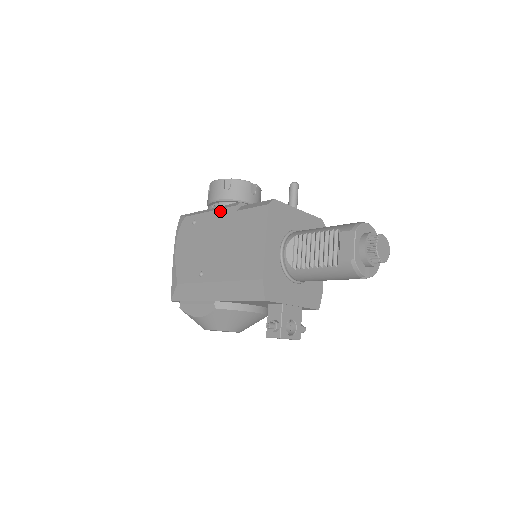
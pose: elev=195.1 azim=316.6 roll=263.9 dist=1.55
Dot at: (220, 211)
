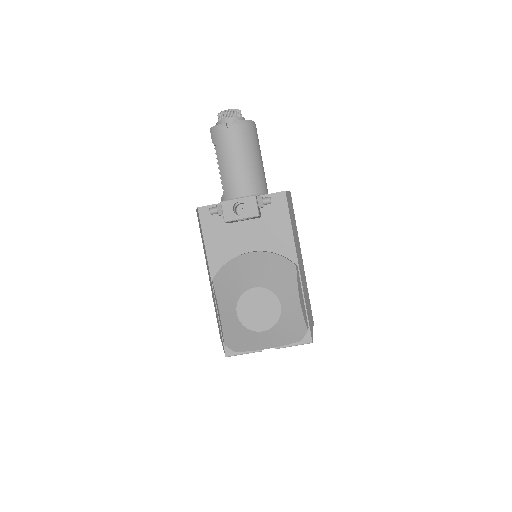
Dot at: occluded
